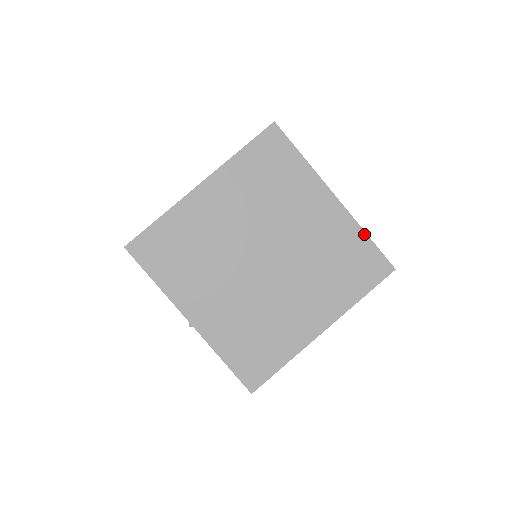
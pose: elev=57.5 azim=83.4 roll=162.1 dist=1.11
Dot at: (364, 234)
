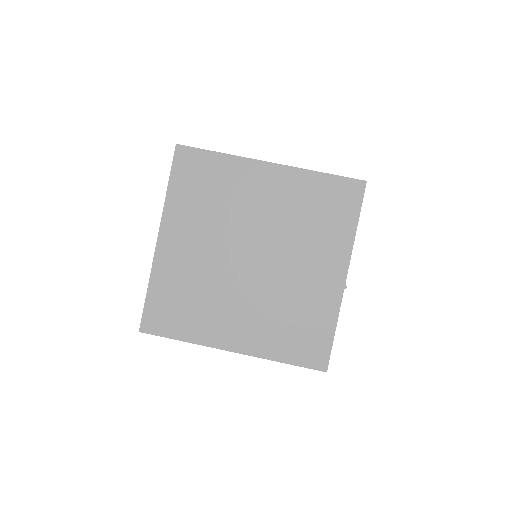
Dot at: (317, 174)
